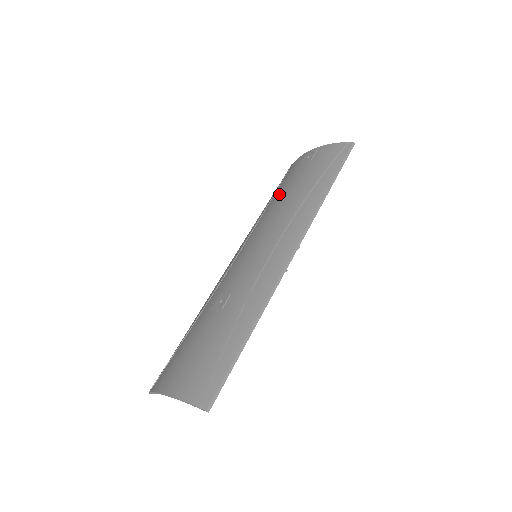
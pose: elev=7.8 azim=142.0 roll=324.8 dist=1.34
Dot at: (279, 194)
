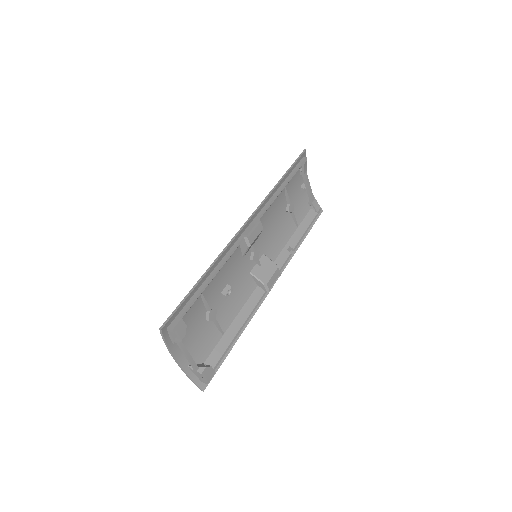
Dot at: (288, 221)
